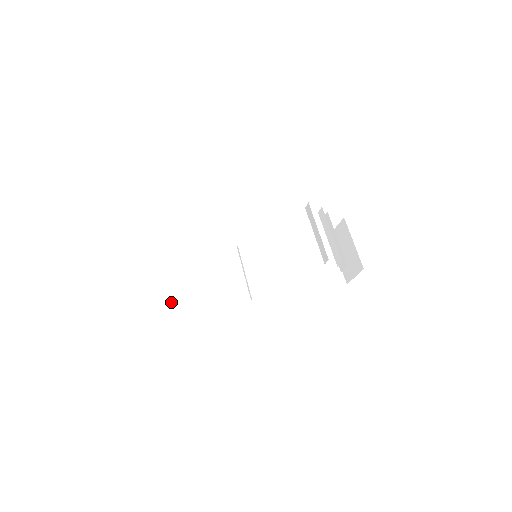
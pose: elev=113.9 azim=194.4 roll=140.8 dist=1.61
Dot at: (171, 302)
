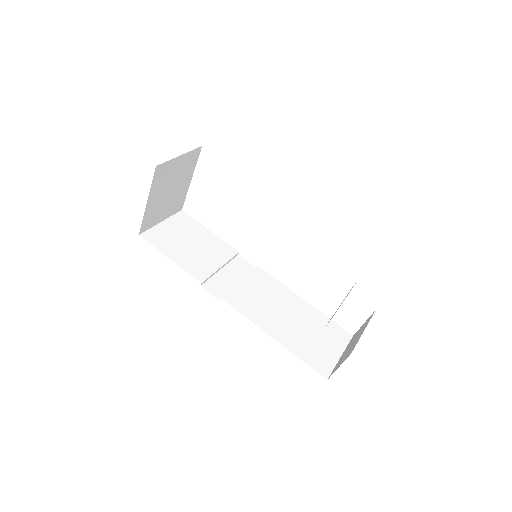
Dot at: (158, 240)
